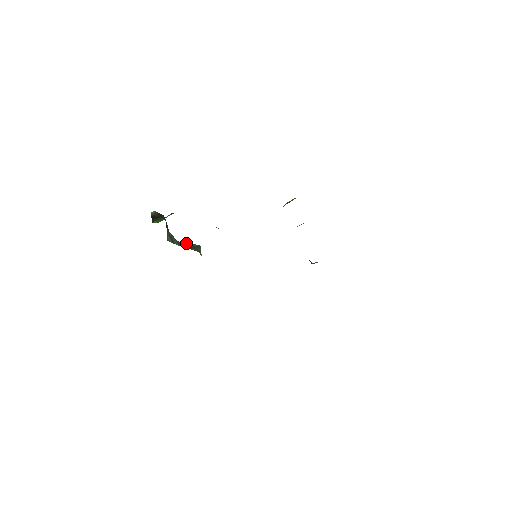
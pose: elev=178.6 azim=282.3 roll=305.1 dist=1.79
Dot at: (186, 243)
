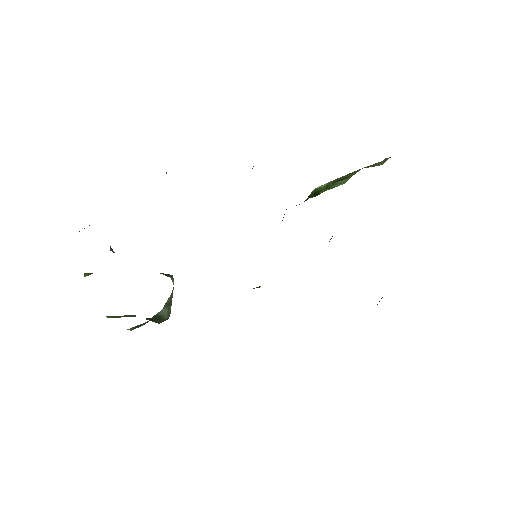
Dot at: occluded
